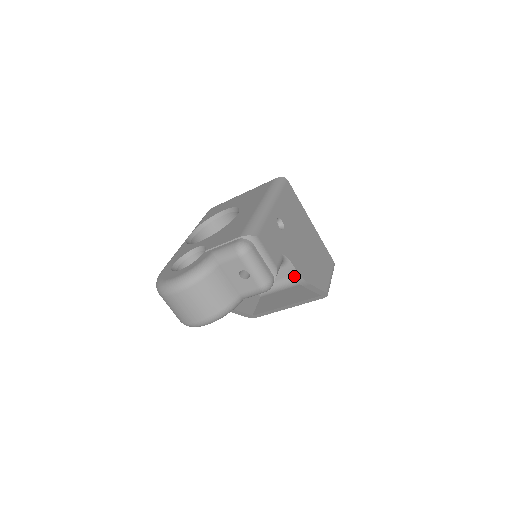
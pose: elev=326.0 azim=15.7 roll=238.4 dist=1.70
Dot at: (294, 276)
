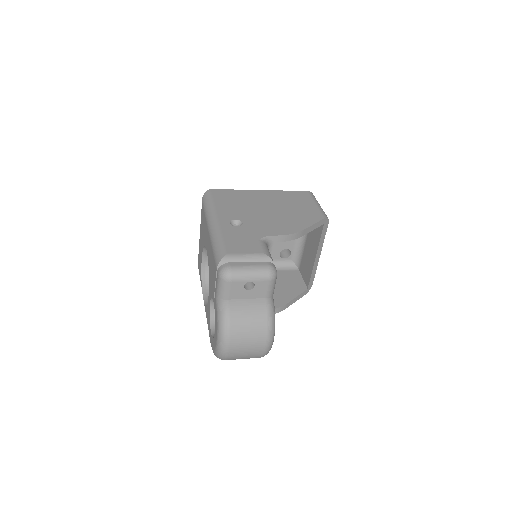
Dot at: (287, 240)
